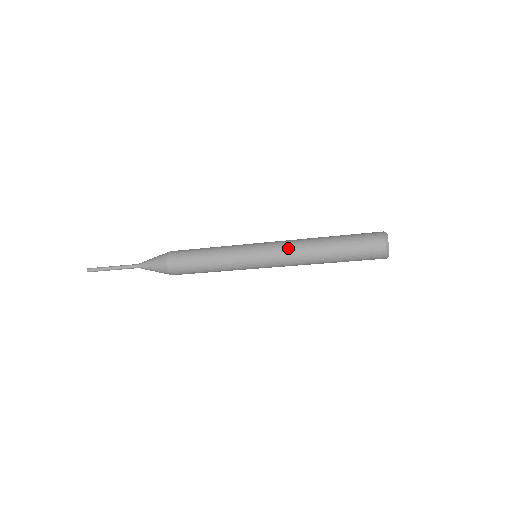
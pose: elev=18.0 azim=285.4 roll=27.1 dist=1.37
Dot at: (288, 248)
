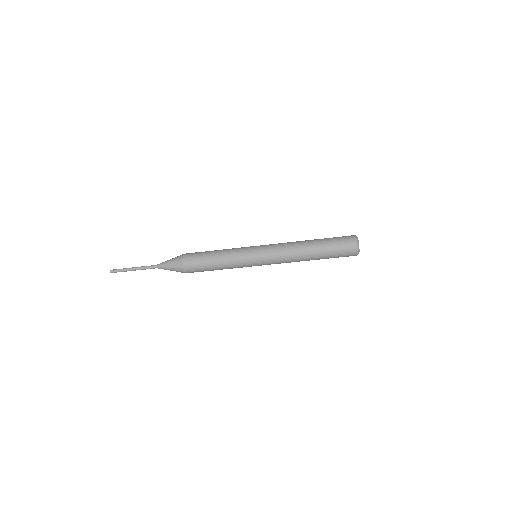
Dot at: (283, 243)
